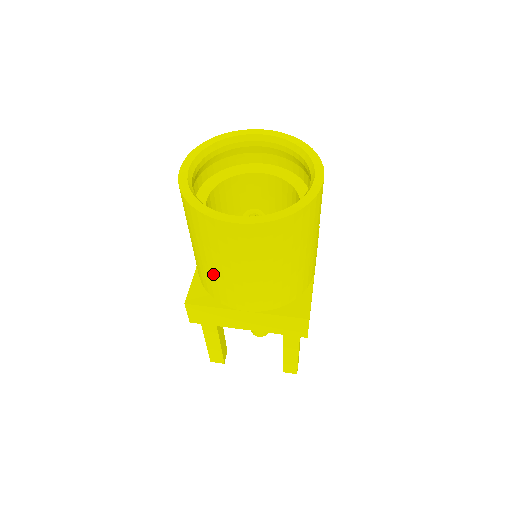
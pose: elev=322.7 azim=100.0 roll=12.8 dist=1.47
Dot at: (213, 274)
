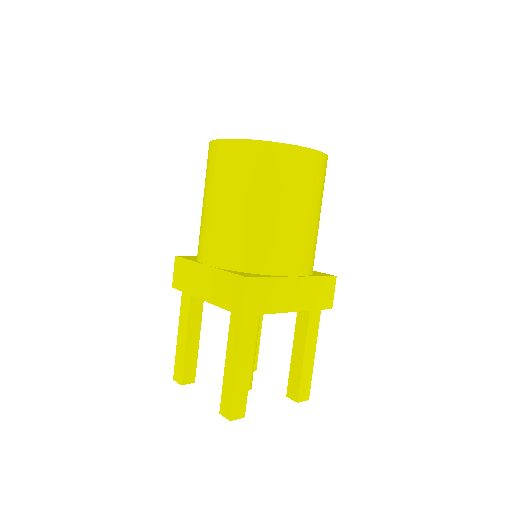
Dot at: (274, 228)
